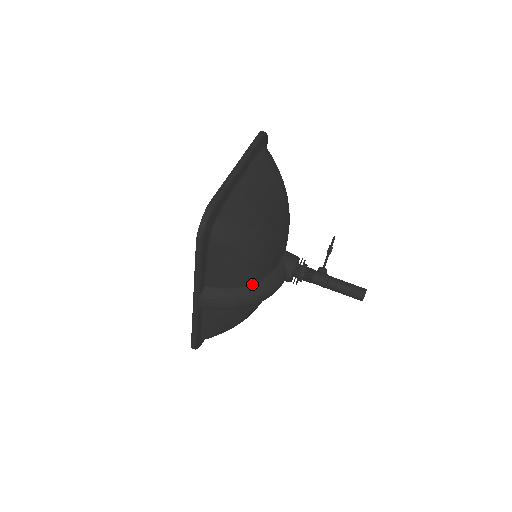
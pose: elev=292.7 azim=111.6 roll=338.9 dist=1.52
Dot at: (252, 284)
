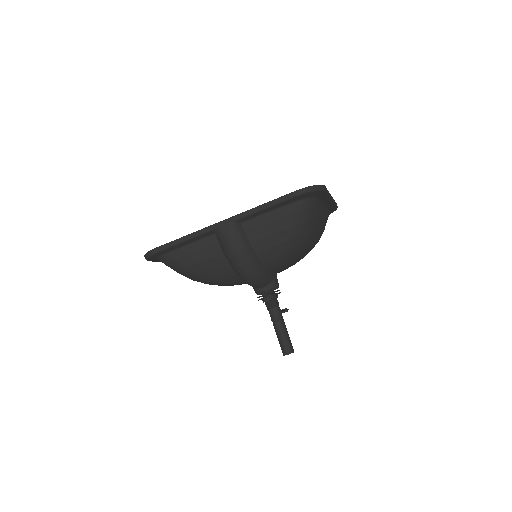
Dot at: (260, 259)
